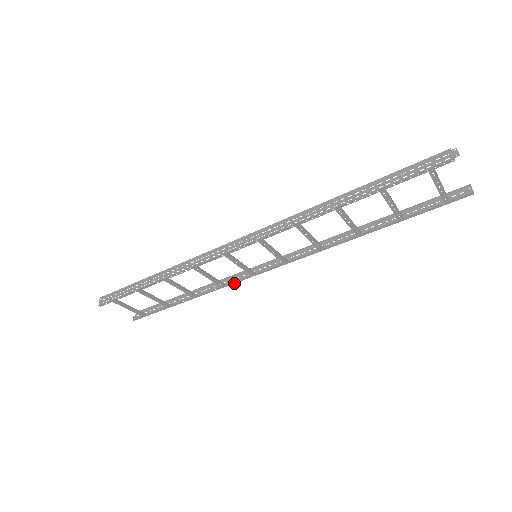
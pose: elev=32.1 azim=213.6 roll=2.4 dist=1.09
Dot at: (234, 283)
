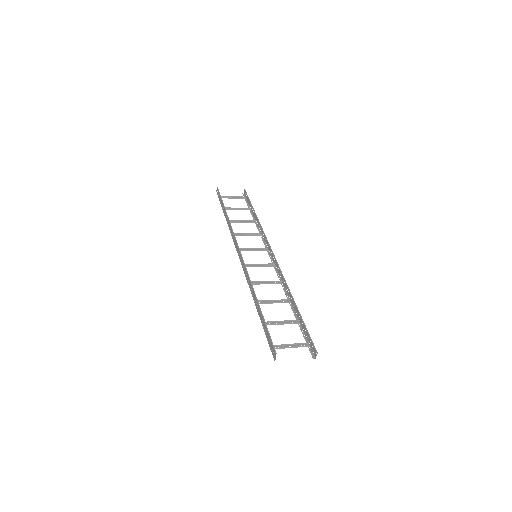
Dot at: (264, 240)
